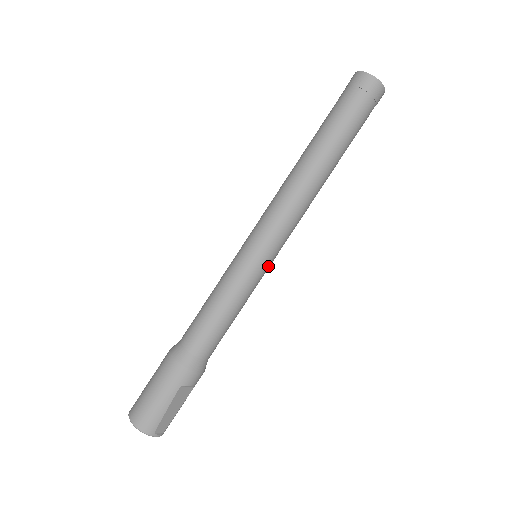
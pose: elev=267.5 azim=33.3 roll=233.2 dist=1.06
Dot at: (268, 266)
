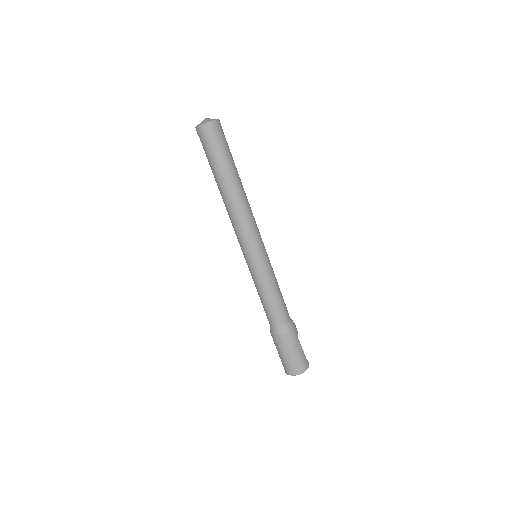
Dot at: occluded
